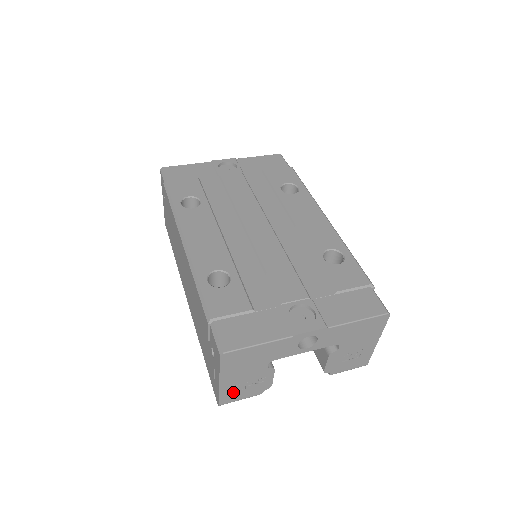
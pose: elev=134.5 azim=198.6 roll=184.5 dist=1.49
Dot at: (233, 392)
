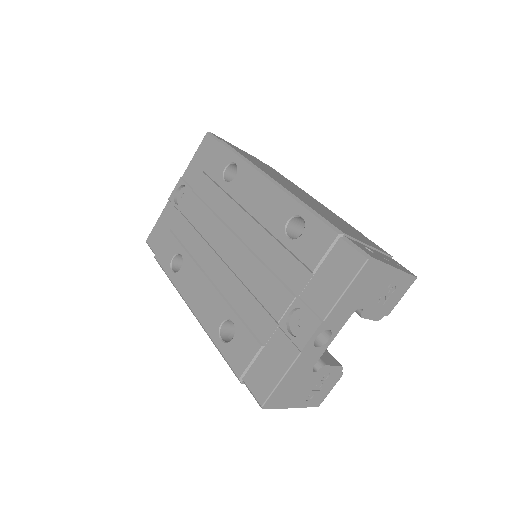
Dot at: (315, 397)
